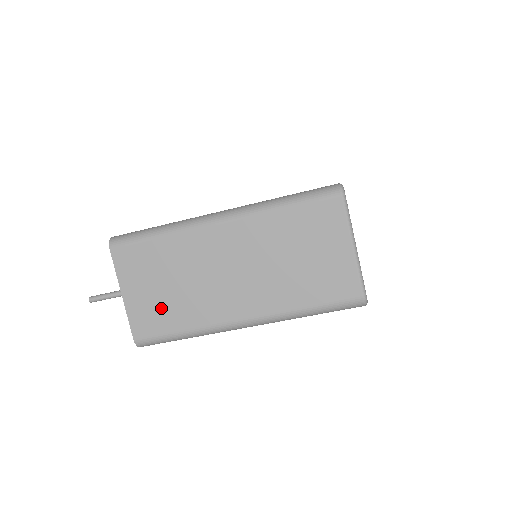
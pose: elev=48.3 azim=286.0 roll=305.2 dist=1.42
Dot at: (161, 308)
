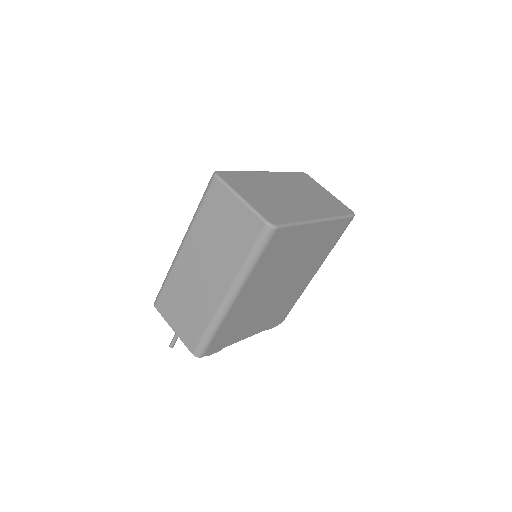
Dot at: (190, 322)
